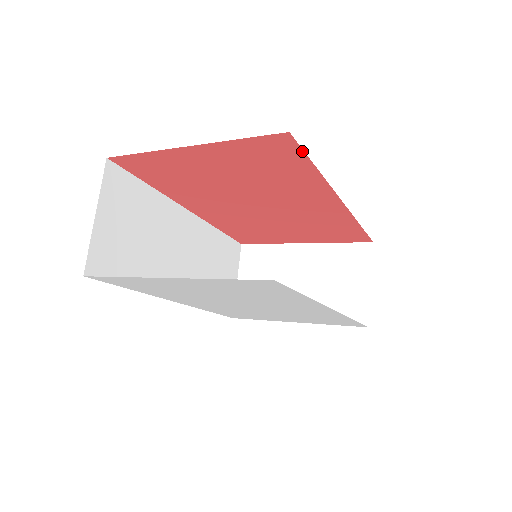
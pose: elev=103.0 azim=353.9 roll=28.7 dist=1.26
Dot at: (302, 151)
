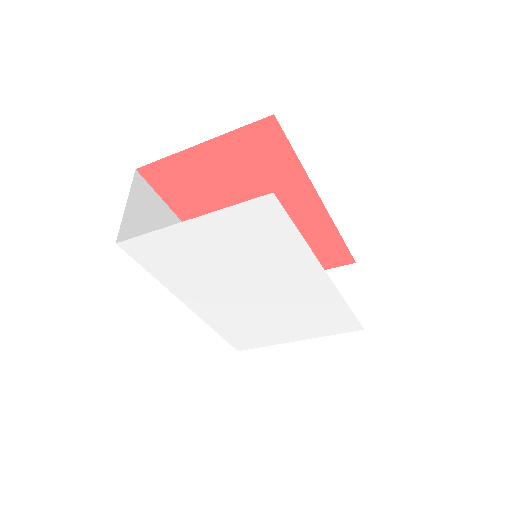
Dot at: (285, 136)
